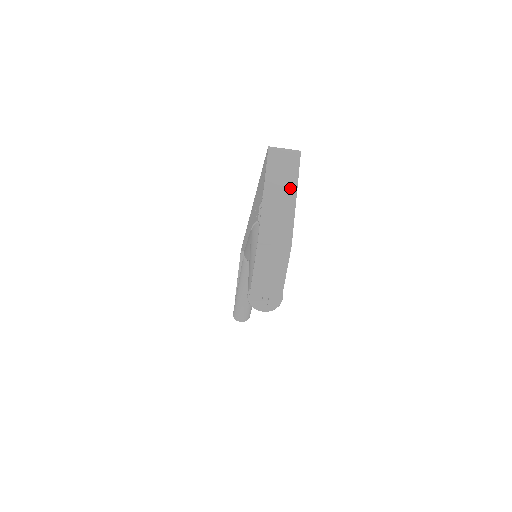
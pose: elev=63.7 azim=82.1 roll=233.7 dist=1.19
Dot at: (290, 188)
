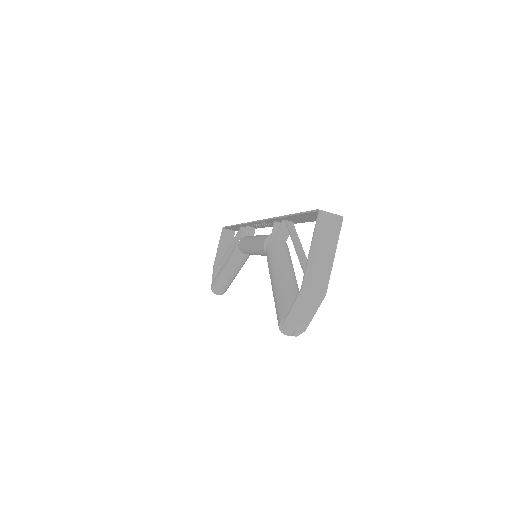
Dot at: (331, 248)
